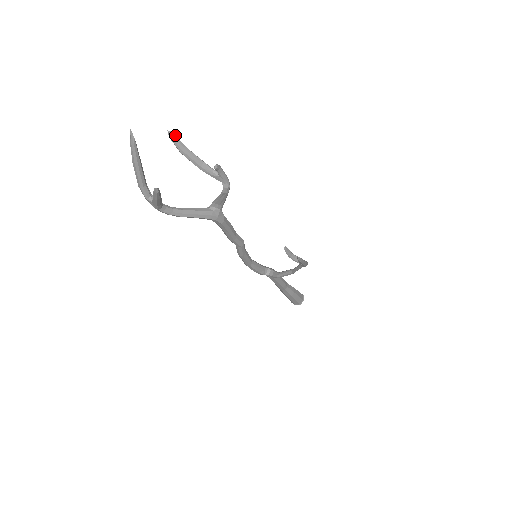
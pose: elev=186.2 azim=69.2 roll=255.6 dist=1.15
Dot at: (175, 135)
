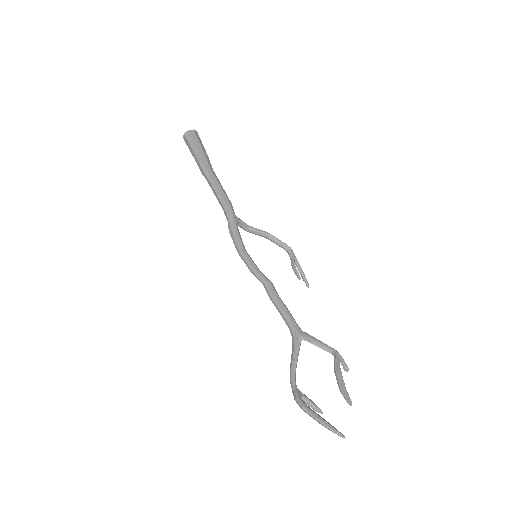
Dot at: occluded
